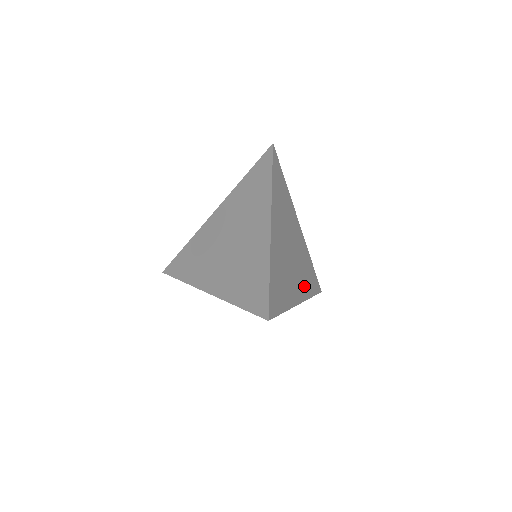
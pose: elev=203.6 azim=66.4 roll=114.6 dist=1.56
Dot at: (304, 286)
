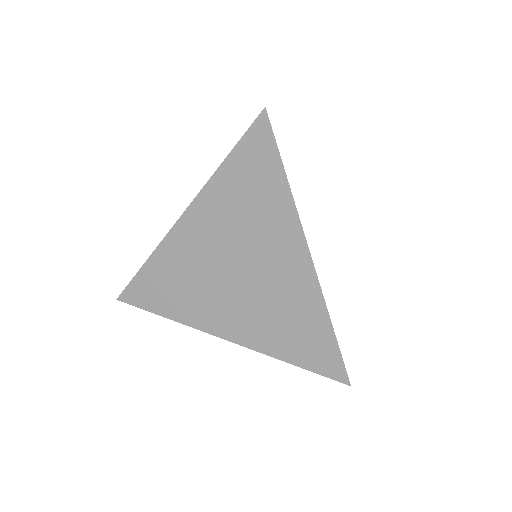
Dot at: occluded
